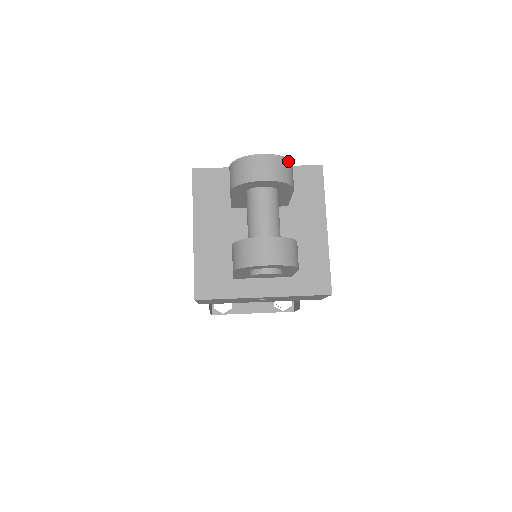
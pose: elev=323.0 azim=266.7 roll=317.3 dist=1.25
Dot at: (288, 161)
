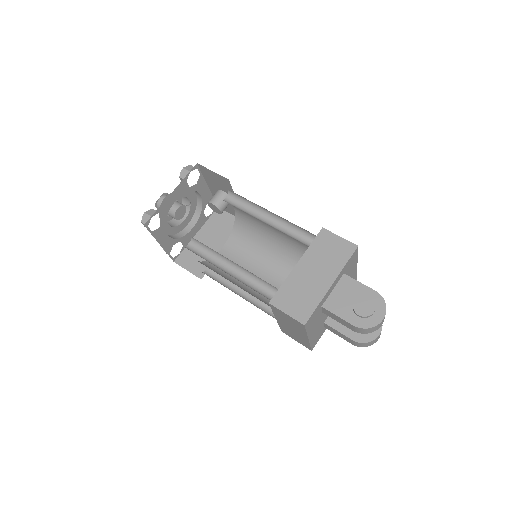
Dot at: (384, 301)
